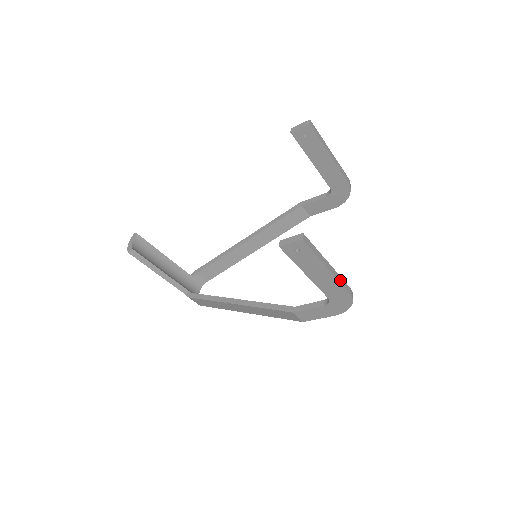
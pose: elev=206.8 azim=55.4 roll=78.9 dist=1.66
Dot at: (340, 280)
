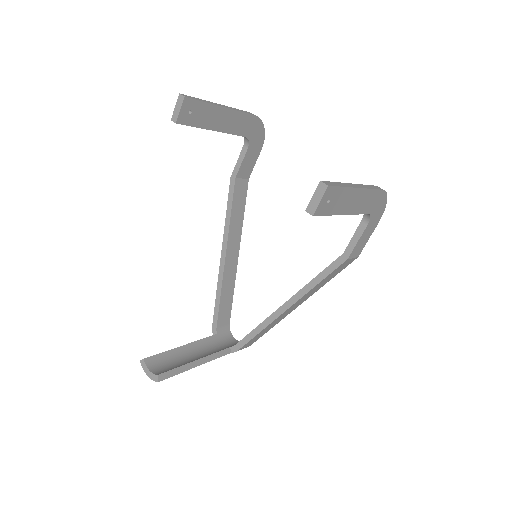
Dot at: (369, 188)
